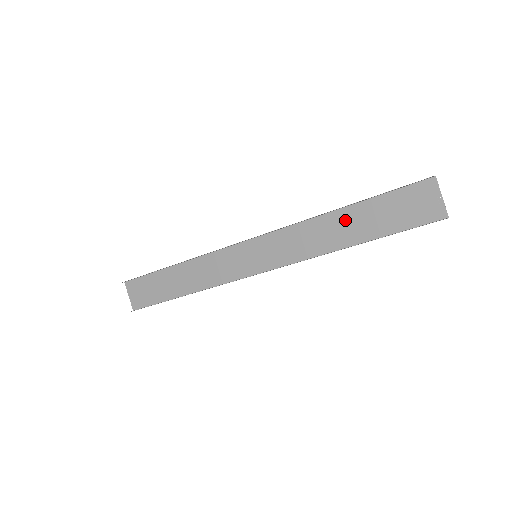
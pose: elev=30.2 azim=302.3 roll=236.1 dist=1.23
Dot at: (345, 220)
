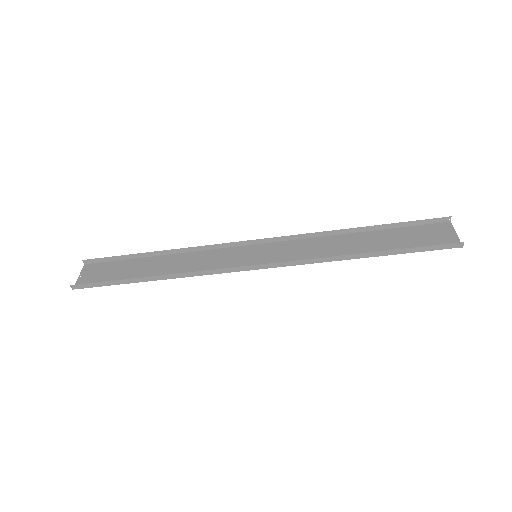
Dot at: (360, 240)
